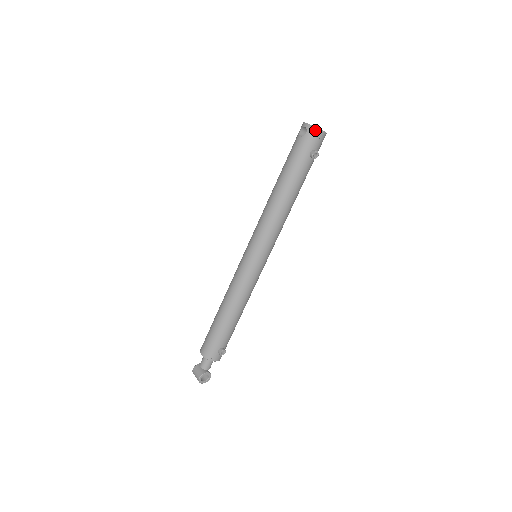
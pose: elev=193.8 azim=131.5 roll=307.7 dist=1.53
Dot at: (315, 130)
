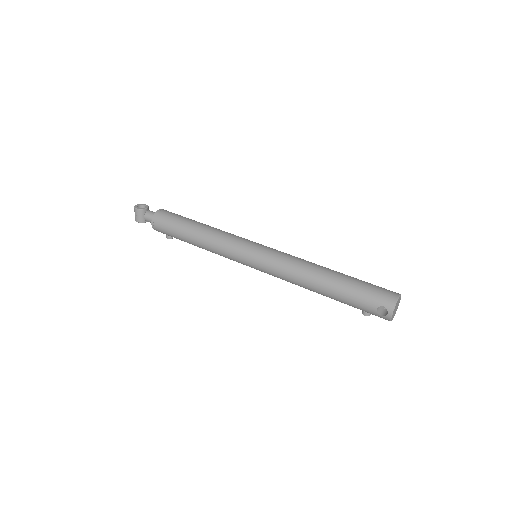
Dot at: (388, 320)
